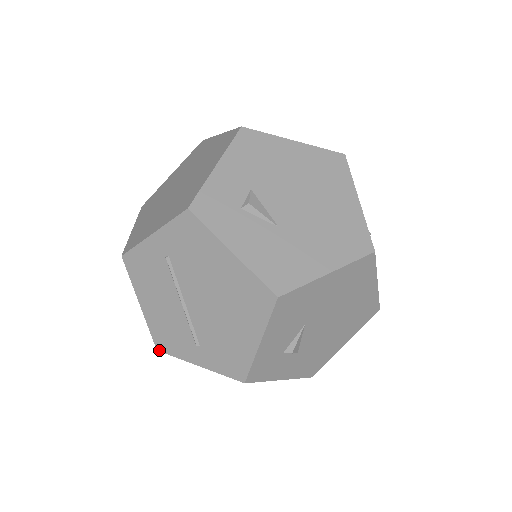
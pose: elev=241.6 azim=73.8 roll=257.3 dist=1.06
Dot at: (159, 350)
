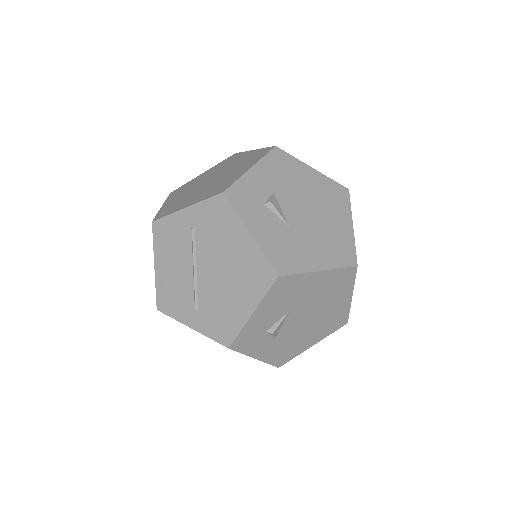
Dot at: (159, 310)
